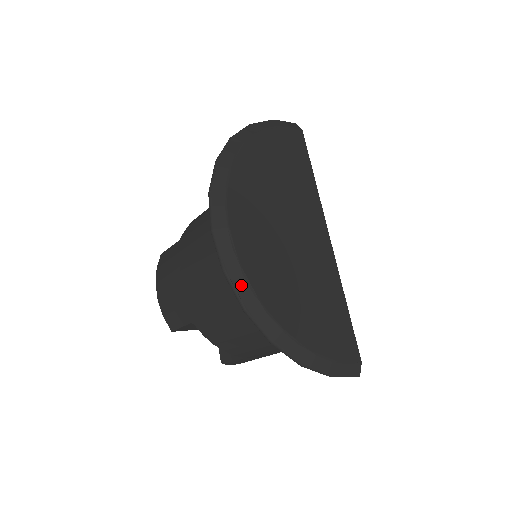
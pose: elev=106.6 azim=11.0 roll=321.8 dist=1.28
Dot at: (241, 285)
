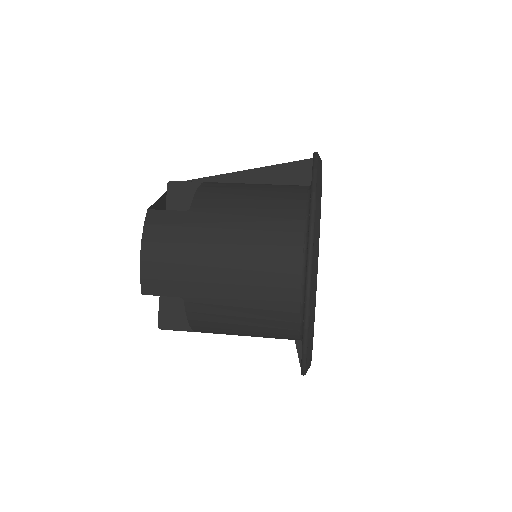
Dot at: (312, 309)
